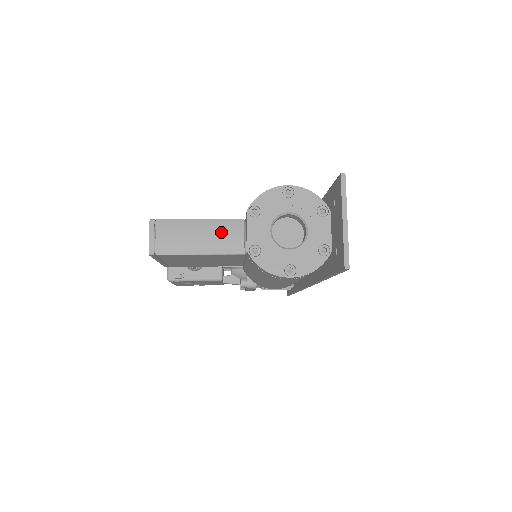
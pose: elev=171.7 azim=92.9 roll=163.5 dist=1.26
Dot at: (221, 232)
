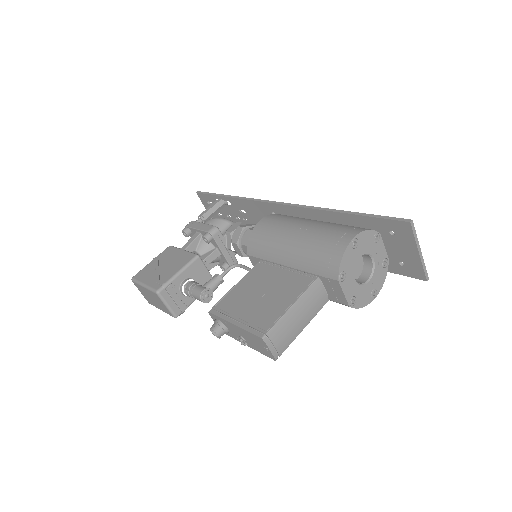
Dot at: (311, 301)
